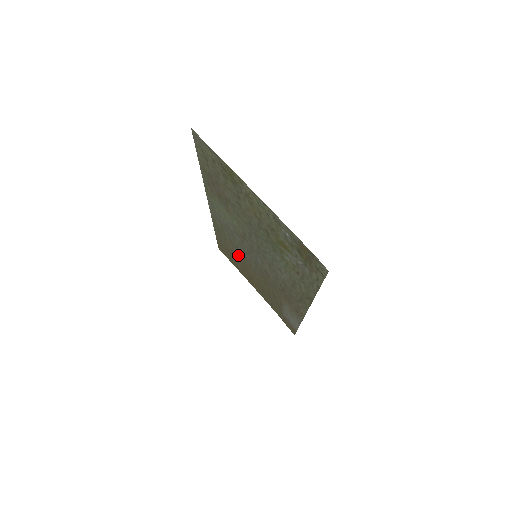
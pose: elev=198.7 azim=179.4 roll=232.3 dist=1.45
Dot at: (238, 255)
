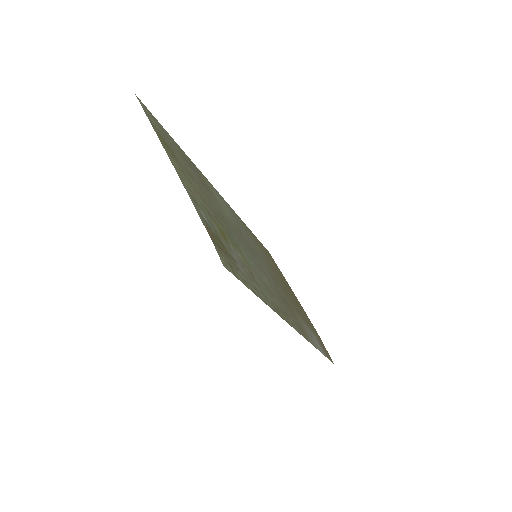
Dot at: (266, 258)
